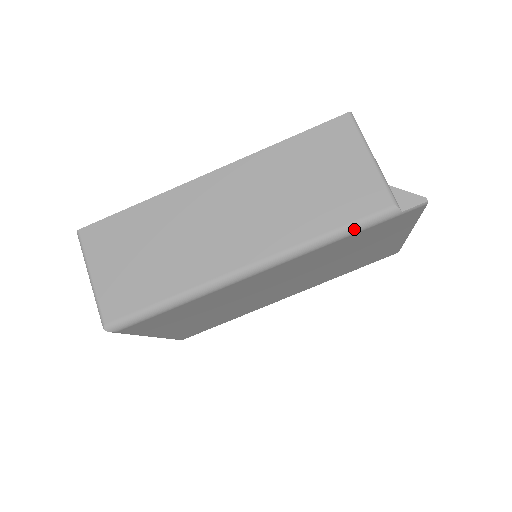
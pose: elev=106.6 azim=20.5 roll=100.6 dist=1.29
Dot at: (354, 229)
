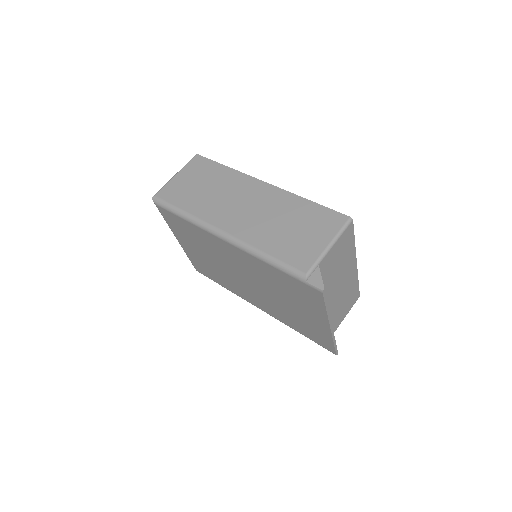
Dot at: (278, 265)
